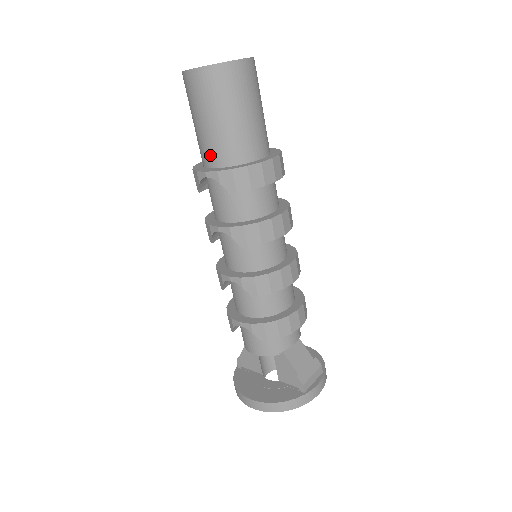
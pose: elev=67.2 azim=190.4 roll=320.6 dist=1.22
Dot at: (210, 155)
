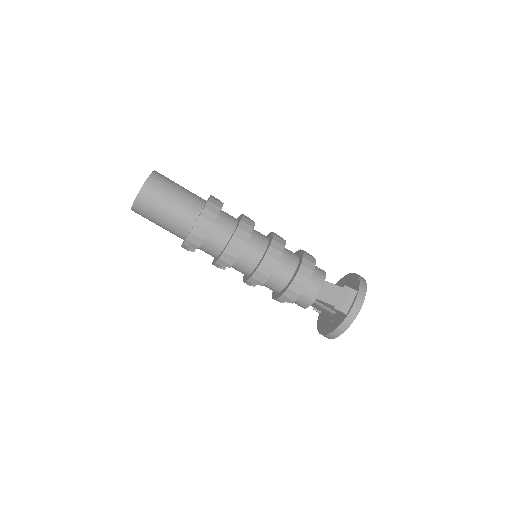
Dot at: (177, 236)
